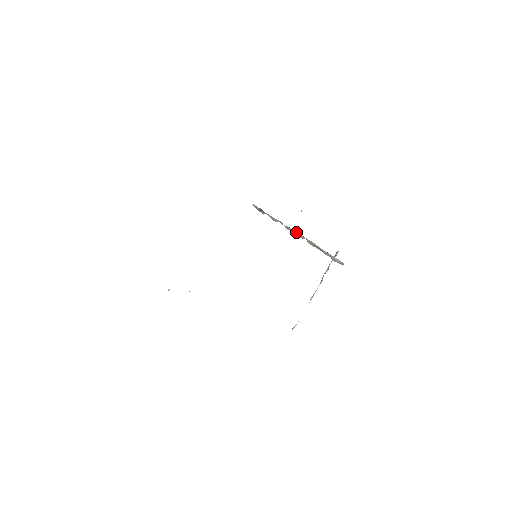
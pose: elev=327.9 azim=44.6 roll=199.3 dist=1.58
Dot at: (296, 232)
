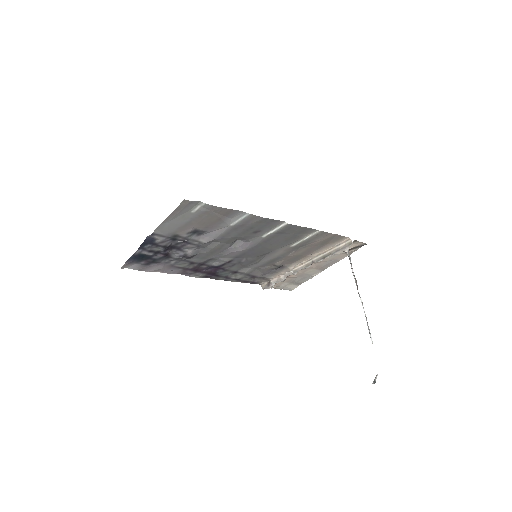
Dot at: (302, 265)
